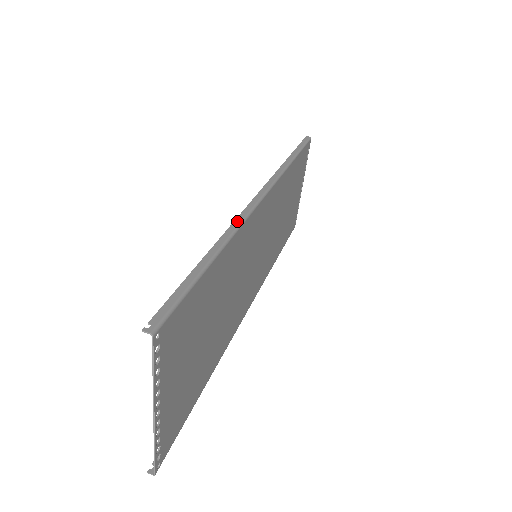
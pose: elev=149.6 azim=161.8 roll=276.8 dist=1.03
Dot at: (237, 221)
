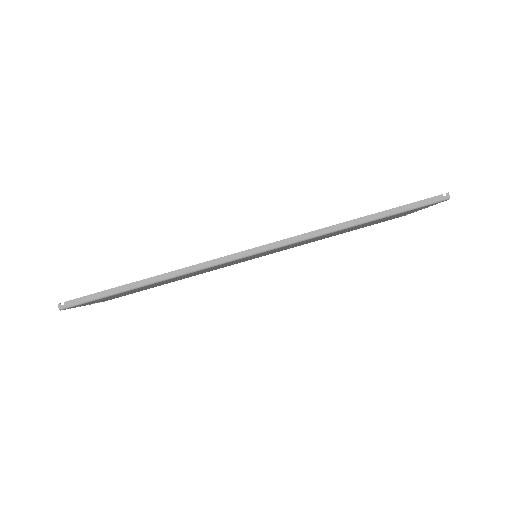
Dot at: (197, 266)
